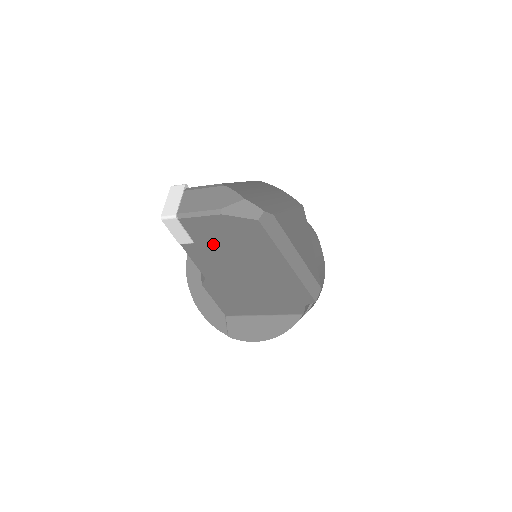
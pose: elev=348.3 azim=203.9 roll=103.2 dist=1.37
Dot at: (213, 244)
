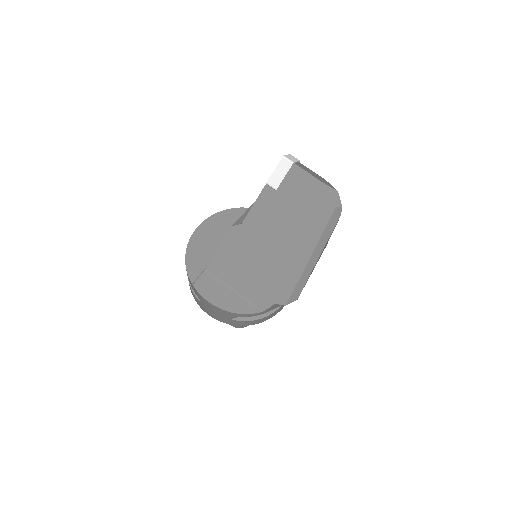
Dot at: (286, 201)
